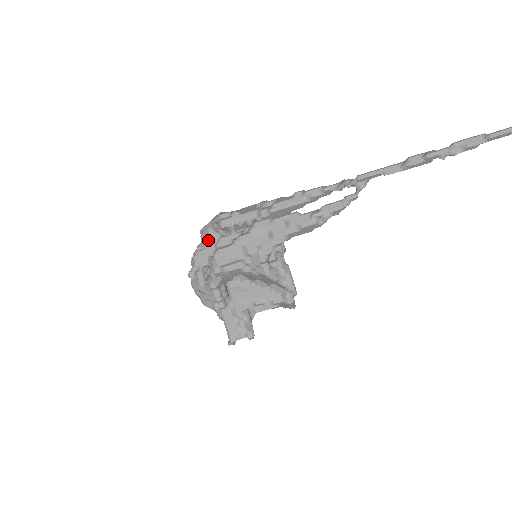
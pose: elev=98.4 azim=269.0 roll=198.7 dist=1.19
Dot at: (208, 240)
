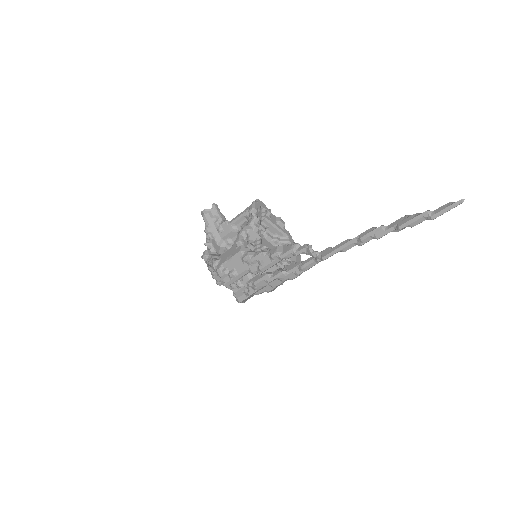
Dot at: occluded
